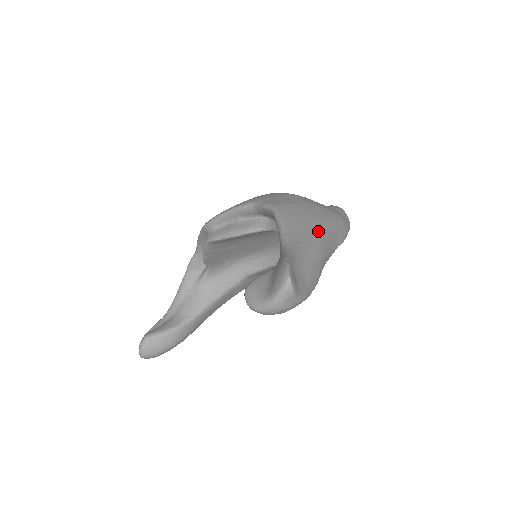
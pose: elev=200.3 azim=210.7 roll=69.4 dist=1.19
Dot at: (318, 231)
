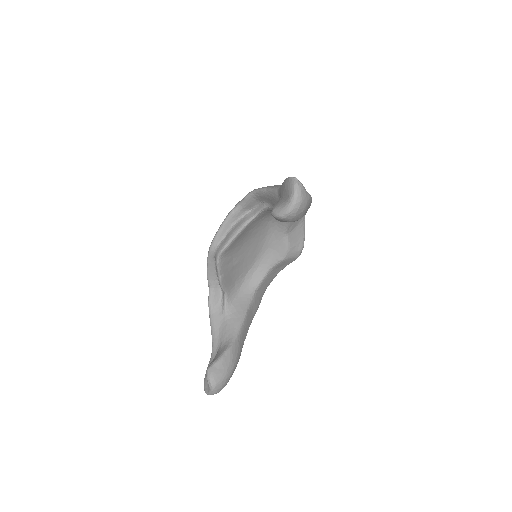
Dot at: occluded
